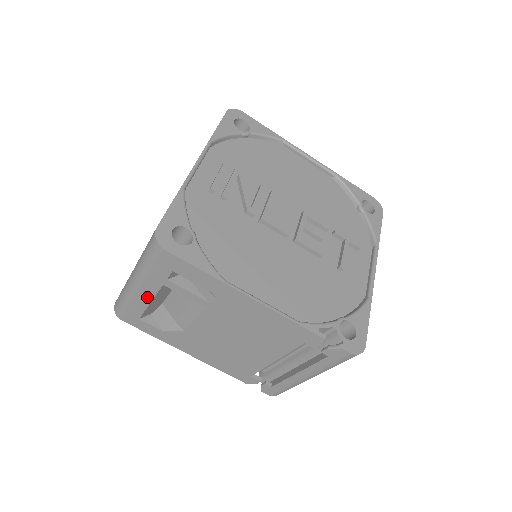
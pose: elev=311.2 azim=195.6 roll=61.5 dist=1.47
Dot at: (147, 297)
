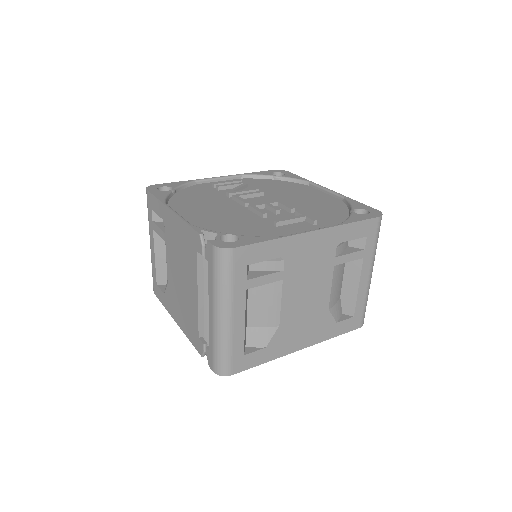
Dot at: (153, 251)
